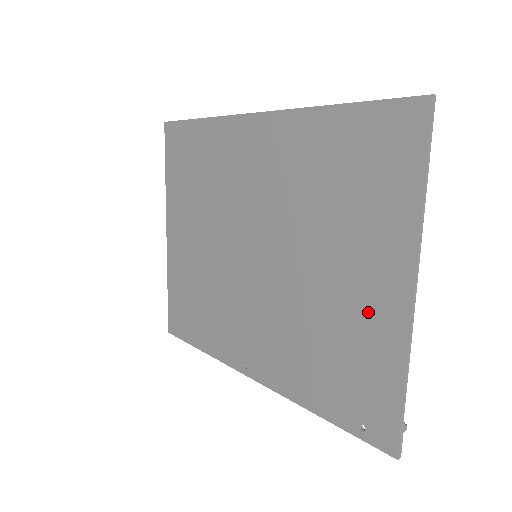
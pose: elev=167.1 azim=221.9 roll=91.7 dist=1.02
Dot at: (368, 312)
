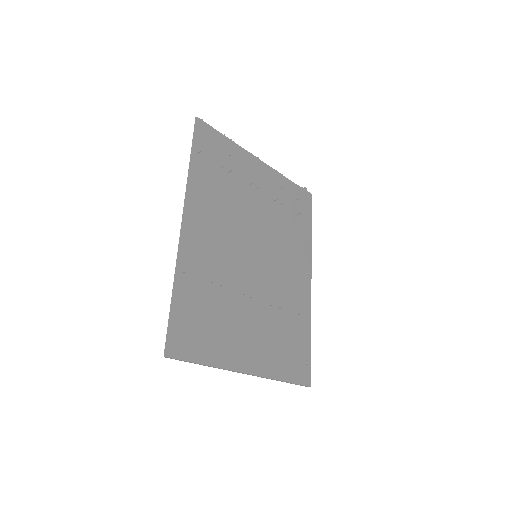
Dot at: (261, 350)
